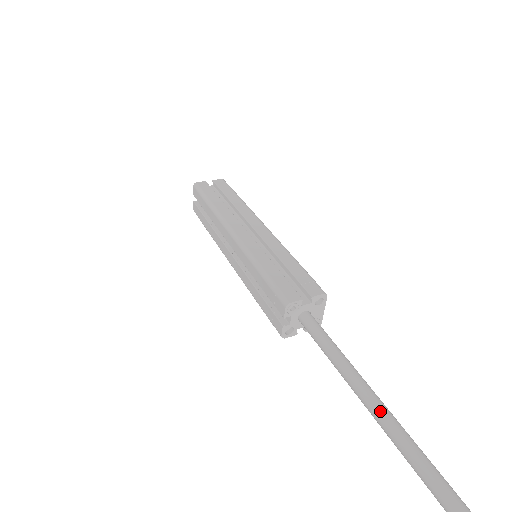
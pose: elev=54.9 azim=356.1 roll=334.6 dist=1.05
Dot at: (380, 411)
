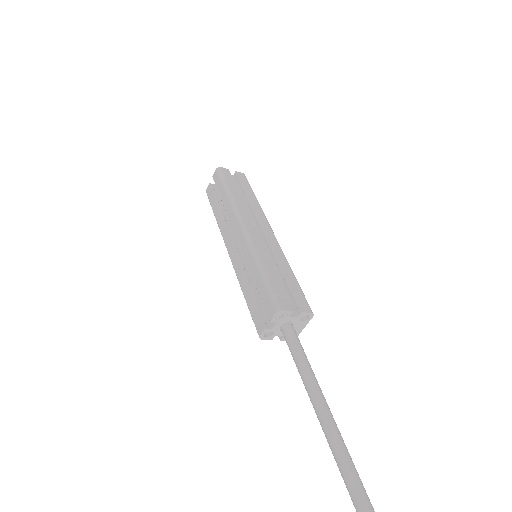
Dot at: (334, 432)
